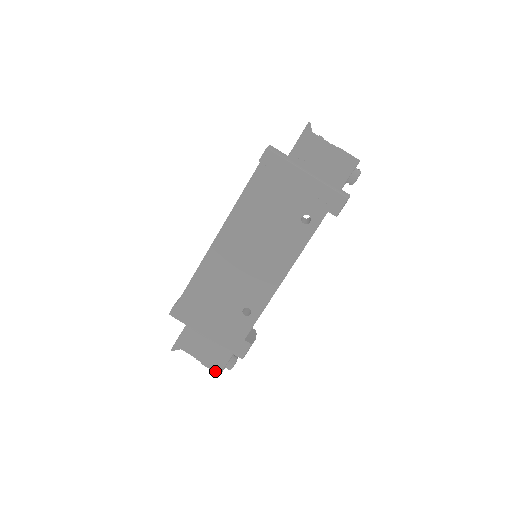
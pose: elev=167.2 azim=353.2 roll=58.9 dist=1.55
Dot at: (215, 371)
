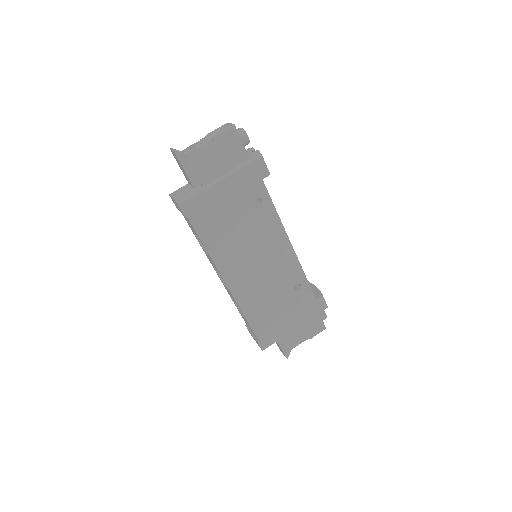
Dot at: (321, 331)
